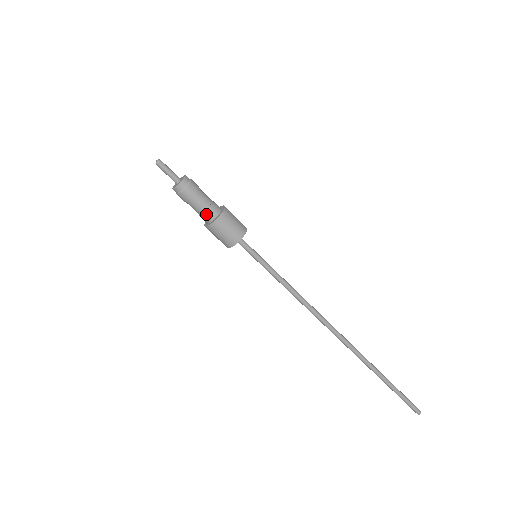
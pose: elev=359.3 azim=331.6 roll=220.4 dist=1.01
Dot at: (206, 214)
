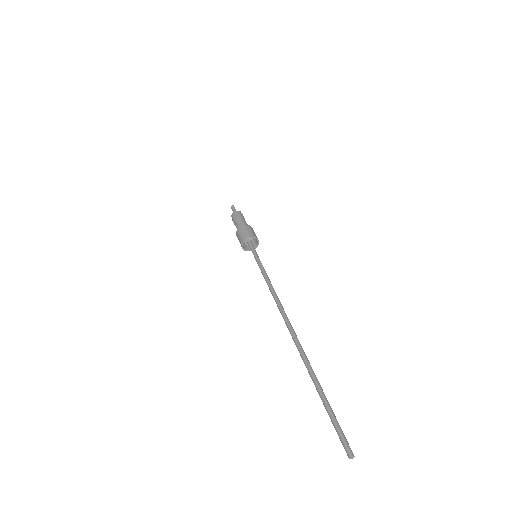
Dot at: (239, 226)
